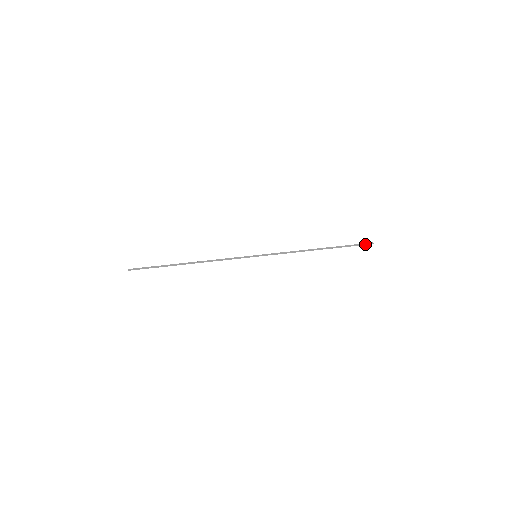
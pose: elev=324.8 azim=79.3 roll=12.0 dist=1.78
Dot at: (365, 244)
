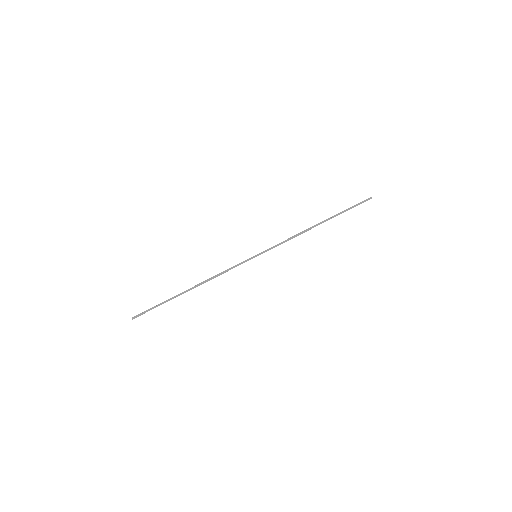
Dot at: occluded
